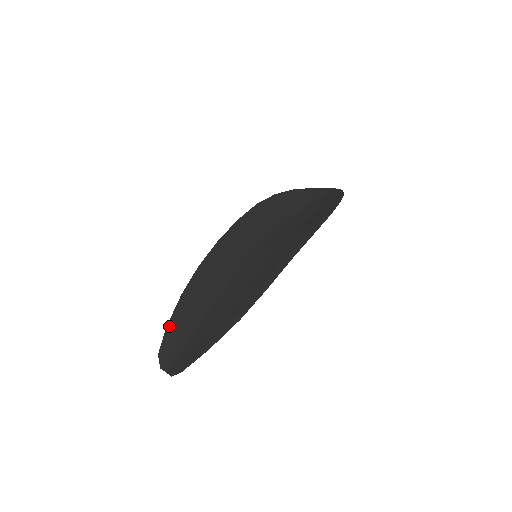
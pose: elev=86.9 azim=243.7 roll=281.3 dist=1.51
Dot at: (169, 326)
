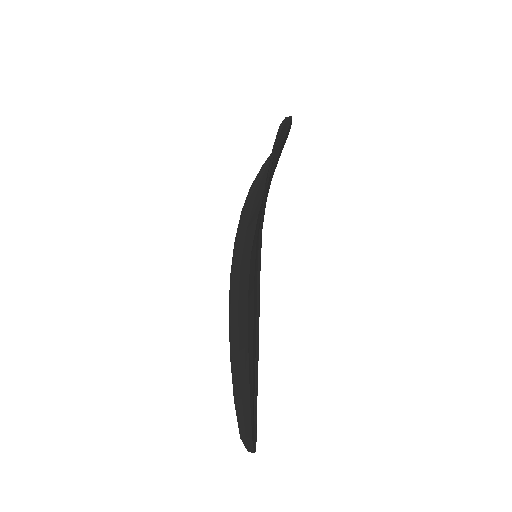
Dot at: (234, 398)
